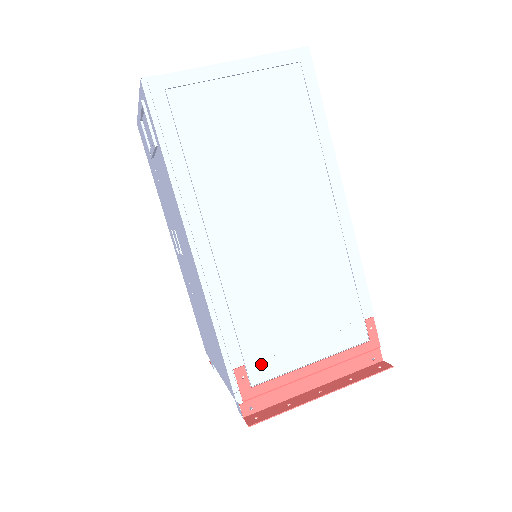
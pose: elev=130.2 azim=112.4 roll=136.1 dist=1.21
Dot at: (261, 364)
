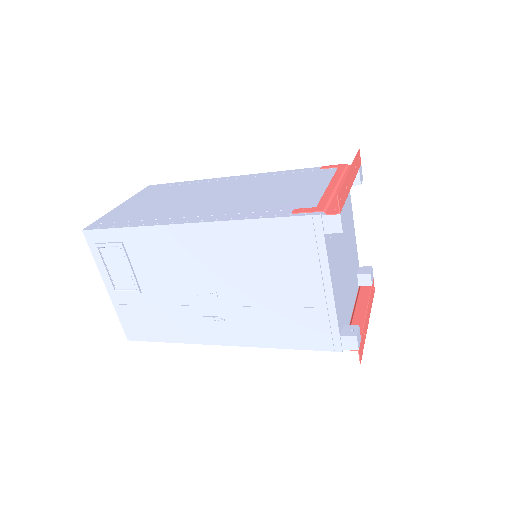
Dot at: (303, 204)
